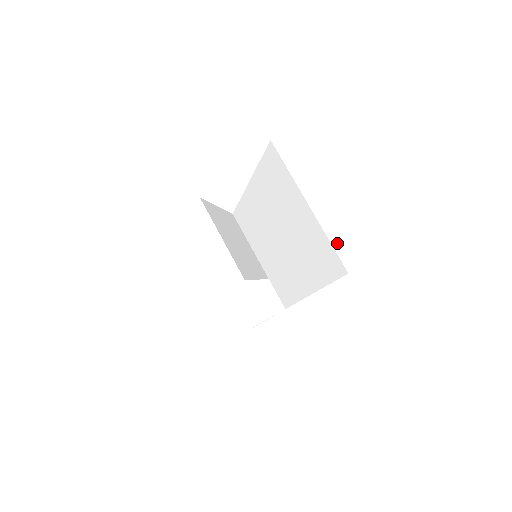
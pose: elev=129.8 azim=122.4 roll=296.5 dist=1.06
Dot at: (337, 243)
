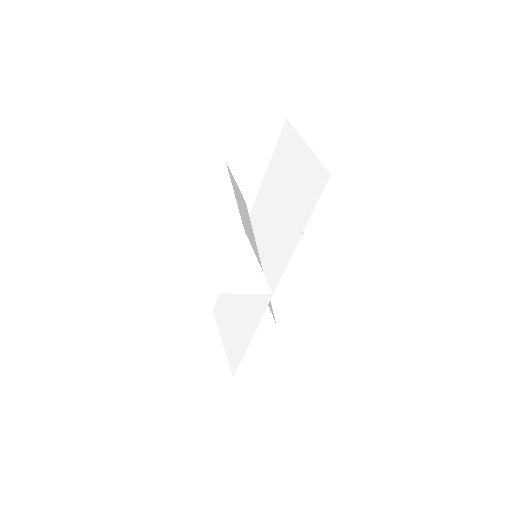
Dot at: (330, 274)
